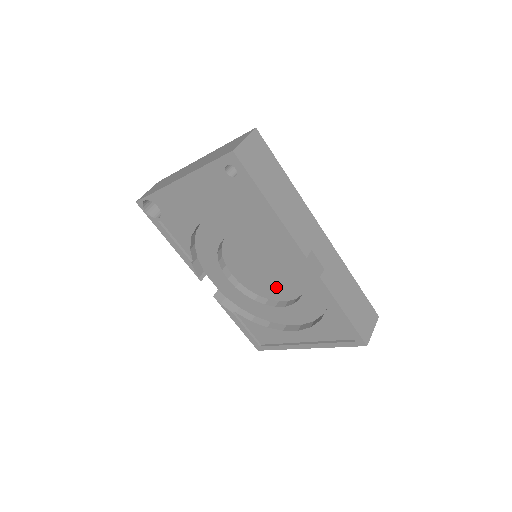
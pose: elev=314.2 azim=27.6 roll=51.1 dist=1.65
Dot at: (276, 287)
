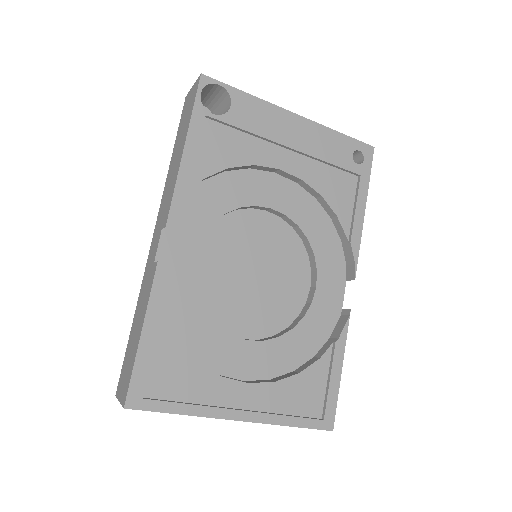
Dot at: (245, 310)
